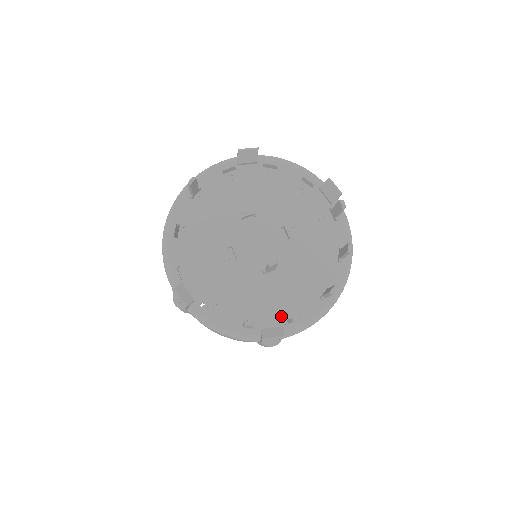
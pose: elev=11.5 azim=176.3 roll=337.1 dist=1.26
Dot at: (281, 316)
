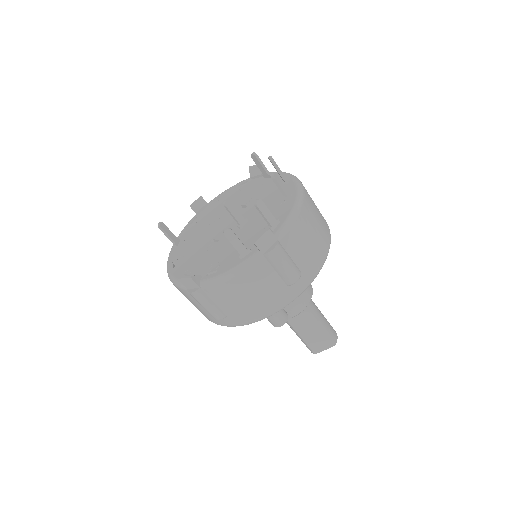
Dot at: occluded
